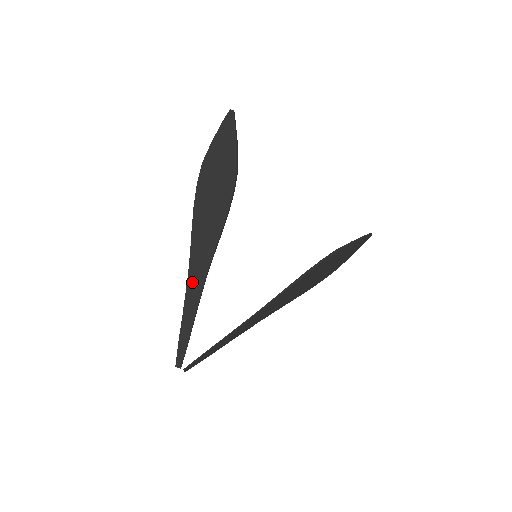
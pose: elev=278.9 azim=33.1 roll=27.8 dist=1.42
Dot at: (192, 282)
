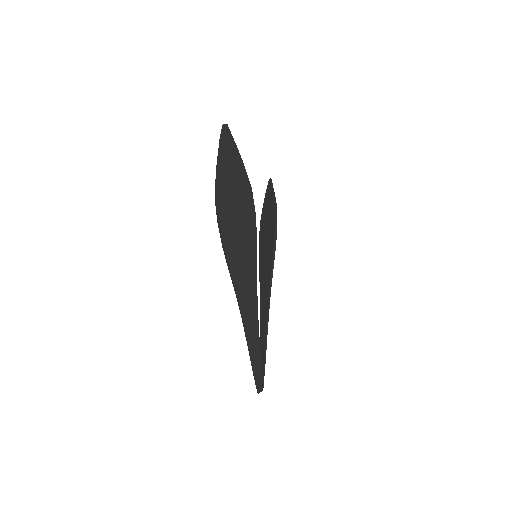
Dot at: (248, 318)
